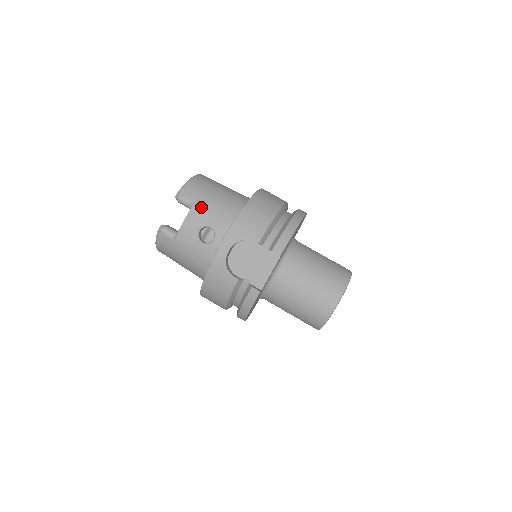
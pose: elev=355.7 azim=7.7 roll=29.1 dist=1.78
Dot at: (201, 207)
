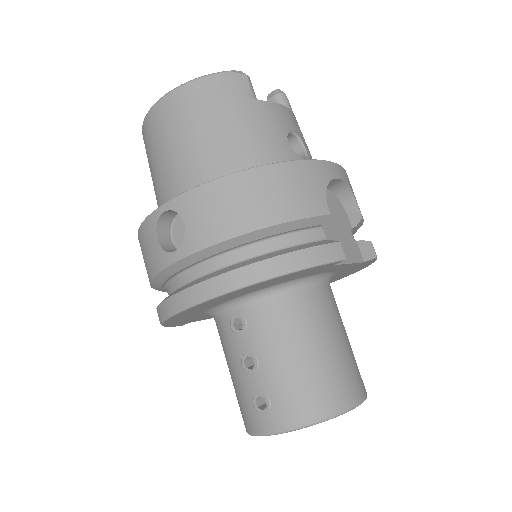
Dot at: occluded
